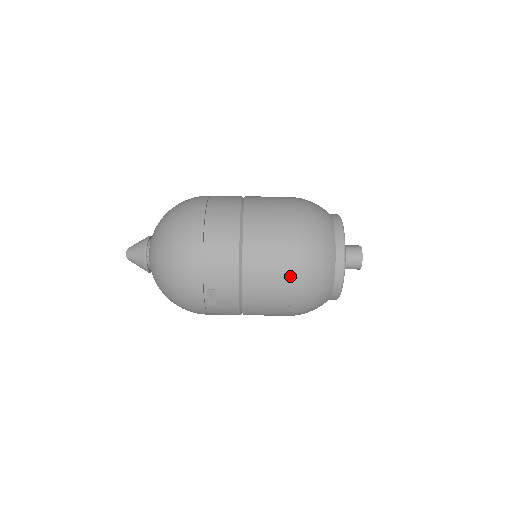
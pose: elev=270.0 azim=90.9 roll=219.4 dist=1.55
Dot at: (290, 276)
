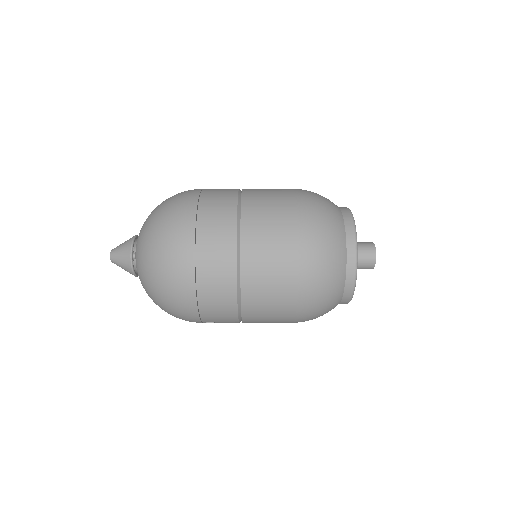
Dot at: (293, 316)
